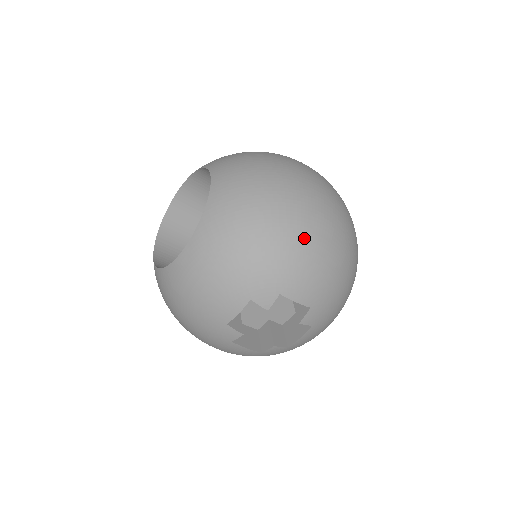
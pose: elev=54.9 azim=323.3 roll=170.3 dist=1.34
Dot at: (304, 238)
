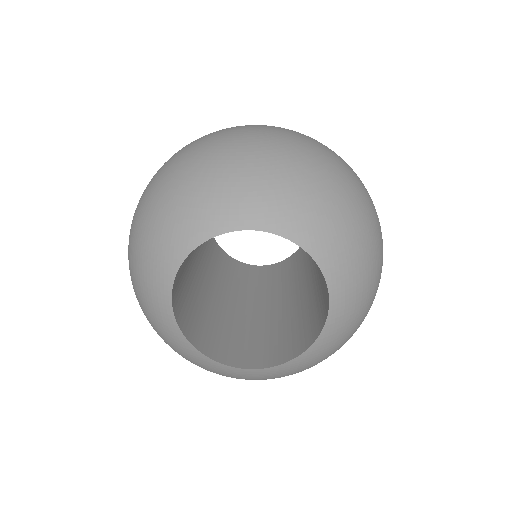
Dot at: occluded
